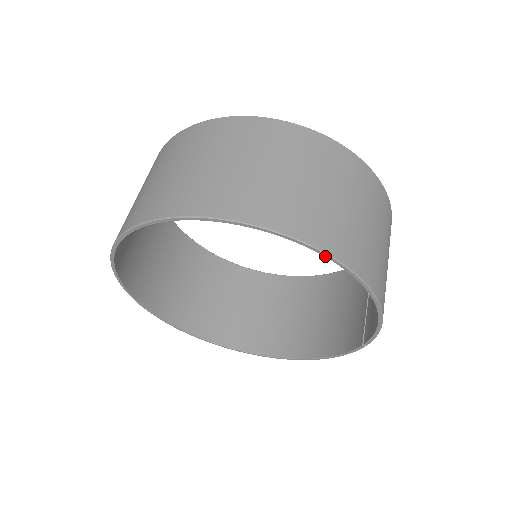
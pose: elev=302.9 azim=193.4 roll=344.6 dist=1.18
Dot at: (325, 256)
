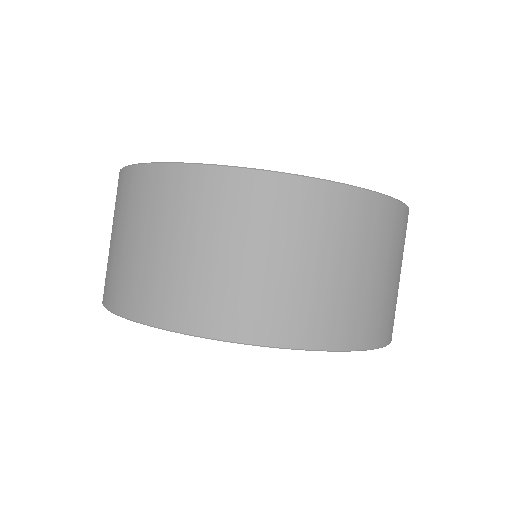
Dot at: (279, 347)
